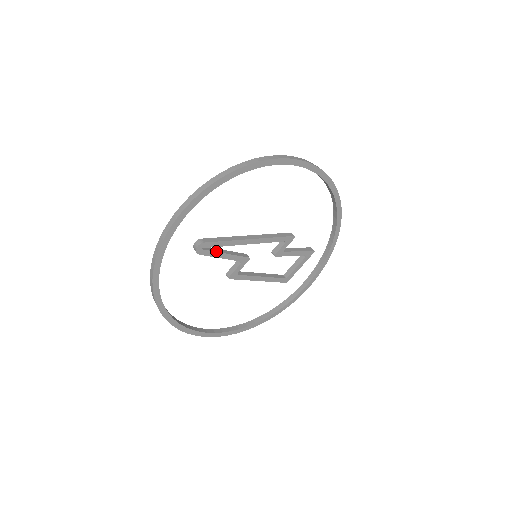
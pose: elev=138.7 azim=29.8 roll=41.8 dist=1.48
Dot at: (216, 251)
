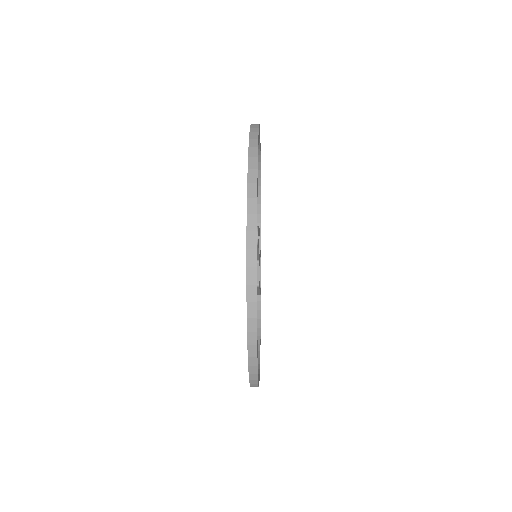
Dot at: occluded
